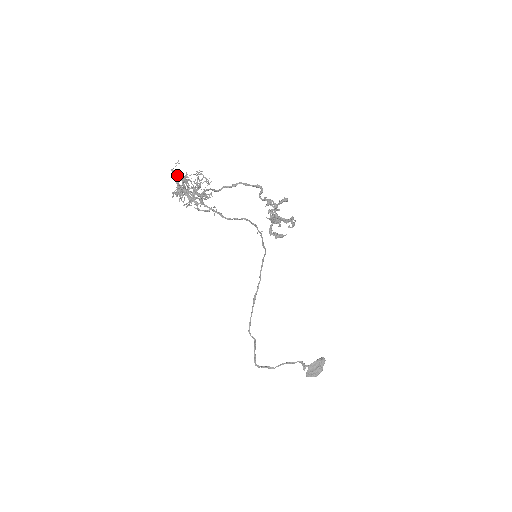
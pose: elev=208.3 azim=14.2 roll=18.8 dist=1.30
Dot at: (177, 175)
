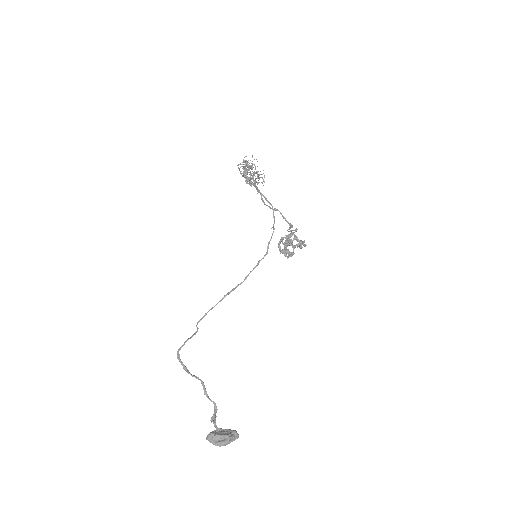
Dot at: occluded
